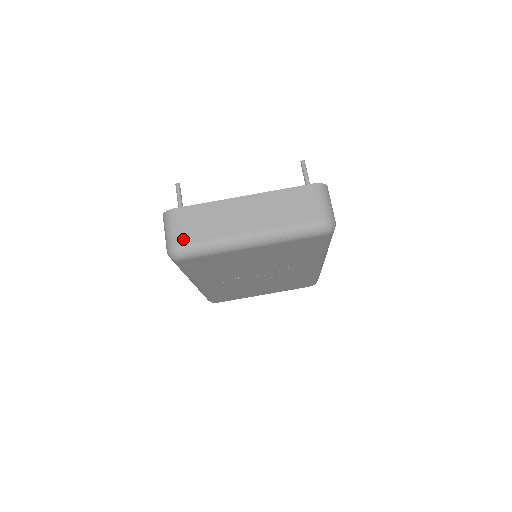
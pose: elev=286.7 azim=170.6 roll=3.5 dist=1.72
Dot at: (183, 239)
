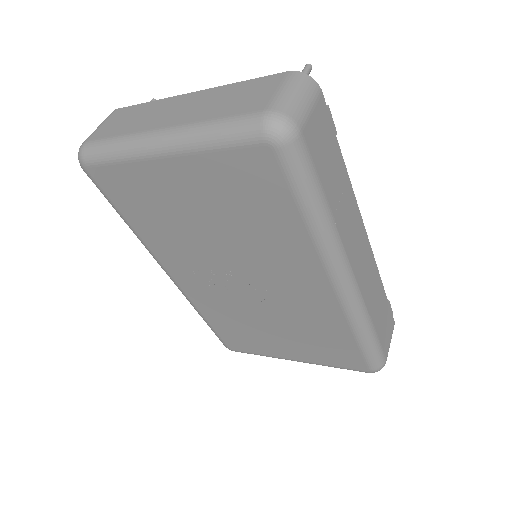
Dot at: (95, 136)
